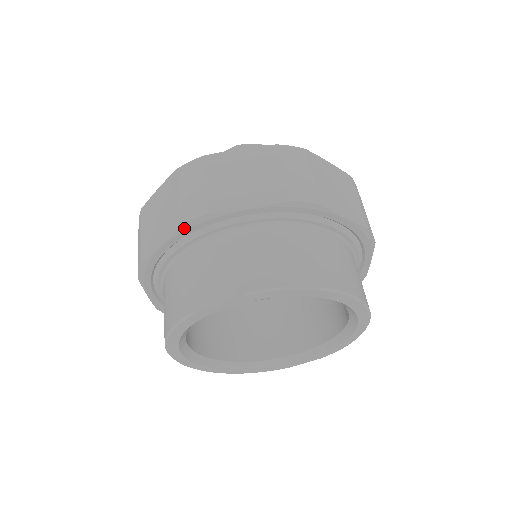
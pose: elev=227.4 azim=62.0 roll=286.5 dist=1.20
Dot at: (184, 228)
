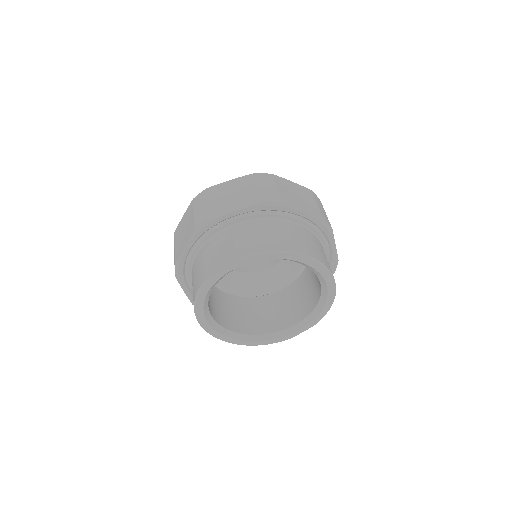
Dot at: (198, 230)
